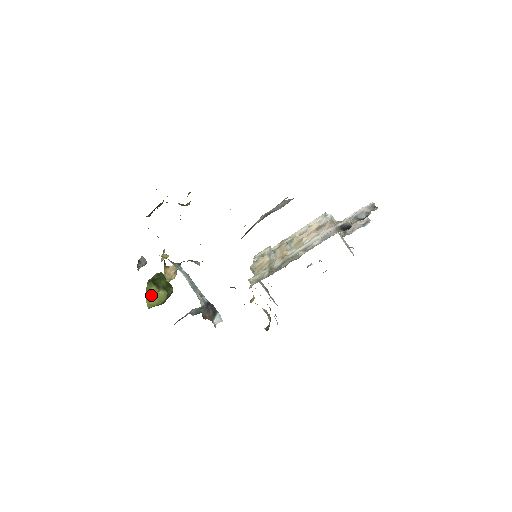
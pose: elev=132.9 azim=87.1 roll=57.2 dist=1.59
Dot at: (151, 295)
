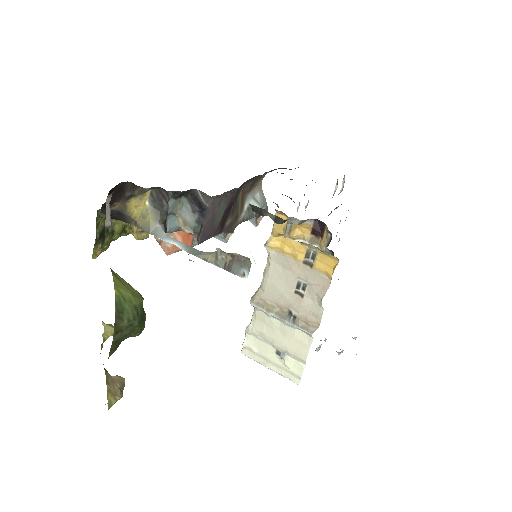
Dot at: (119, 280)
